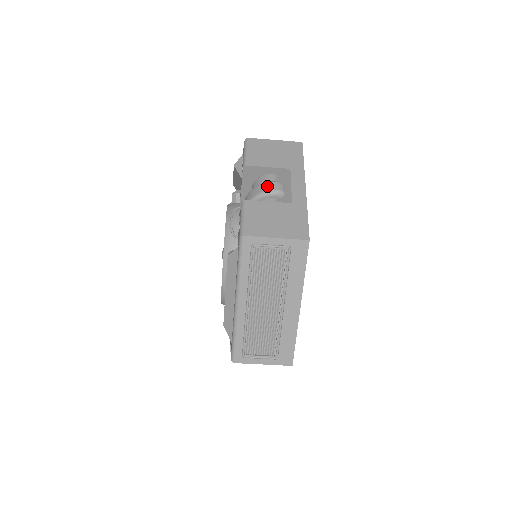
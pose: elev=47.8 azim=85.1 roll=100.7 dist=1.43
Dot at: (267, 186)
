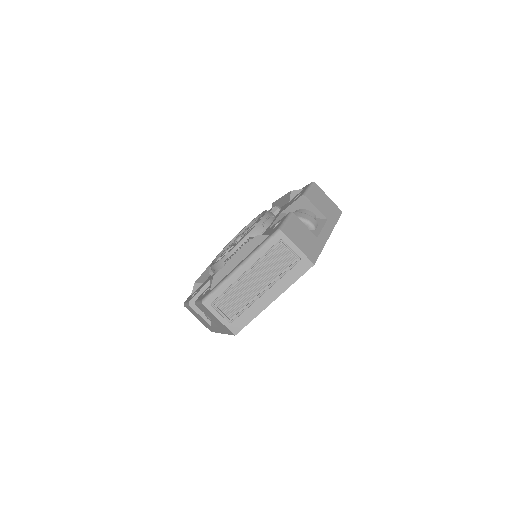
Dot at: (309, 217)
